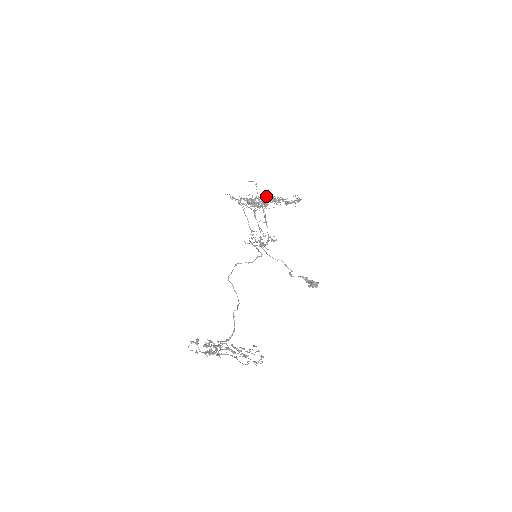
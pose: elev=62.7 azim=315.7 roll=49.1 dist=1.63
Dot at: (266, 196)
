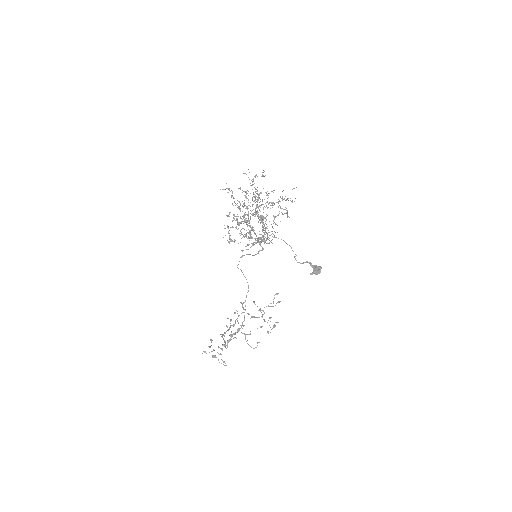
Dot at: (259, 194)
